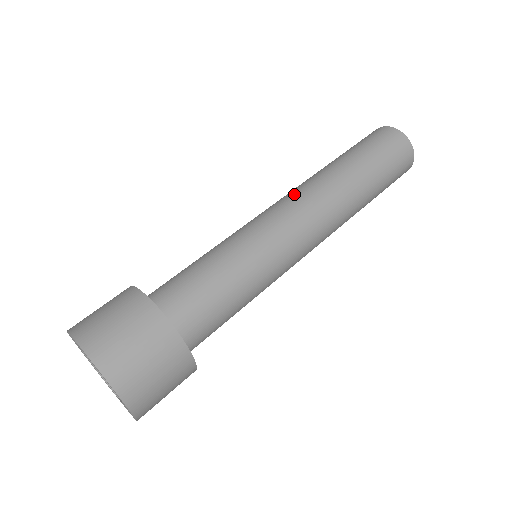
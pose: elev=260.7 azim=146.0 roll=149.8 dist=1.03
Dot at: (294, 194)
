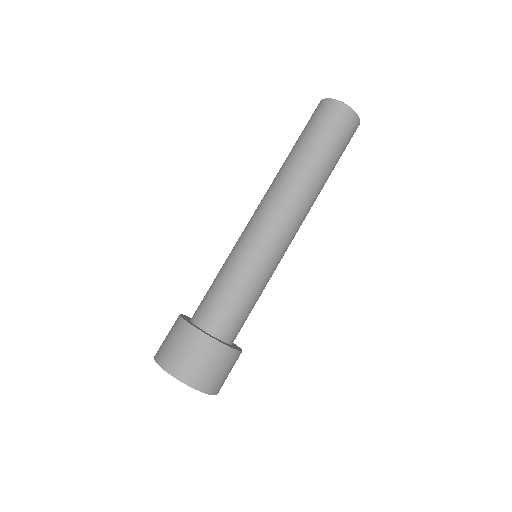
Dot at: (270, 201)
